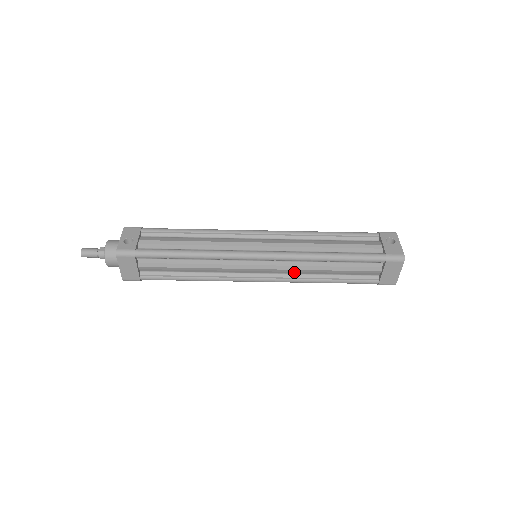
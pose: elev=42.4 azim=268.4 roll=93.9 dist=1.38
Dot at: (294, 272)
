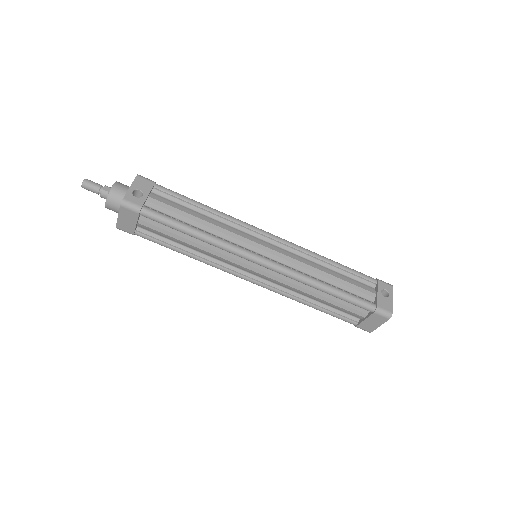
Dot at: (286, 286)
